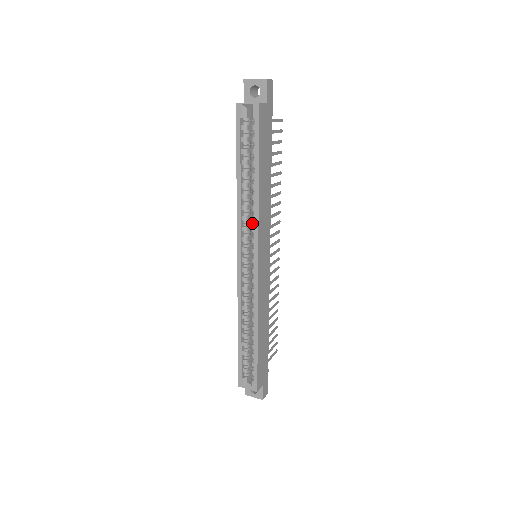
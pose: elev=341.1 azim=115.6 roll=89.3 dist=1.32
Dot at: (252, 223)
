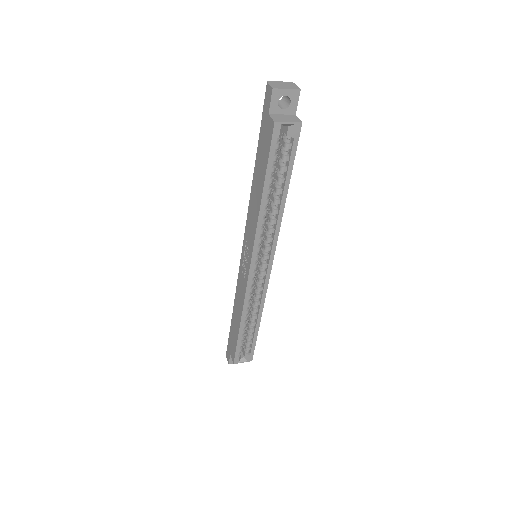
Dot at: occluded
